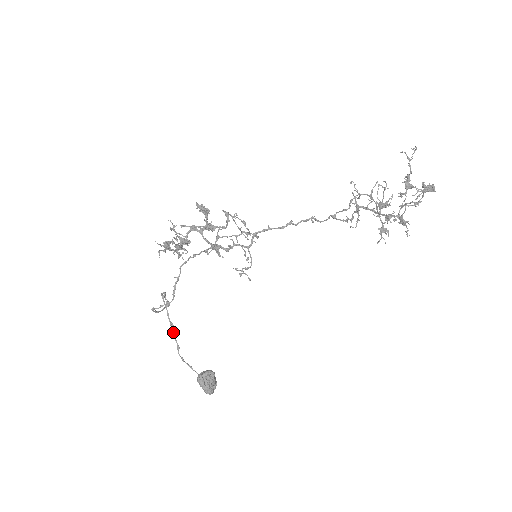
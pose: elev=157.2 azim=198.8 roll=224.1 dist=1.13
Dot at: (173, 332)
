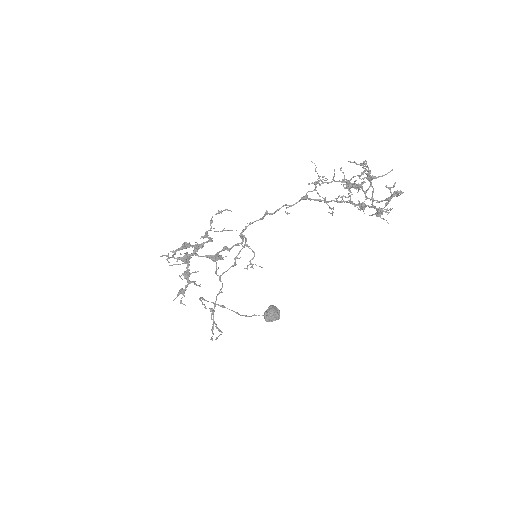
Dot at: occluded
